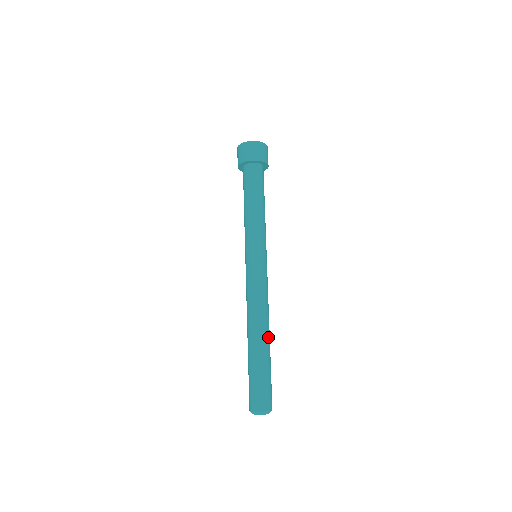
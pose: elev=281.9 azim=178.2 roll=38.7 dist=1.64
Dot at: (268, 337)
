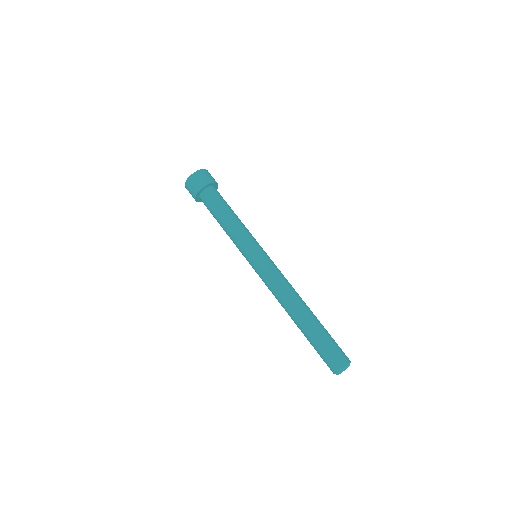
Dot at: (306, 310)
